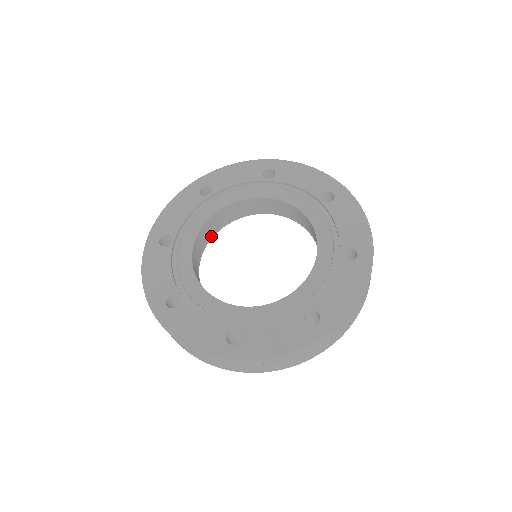
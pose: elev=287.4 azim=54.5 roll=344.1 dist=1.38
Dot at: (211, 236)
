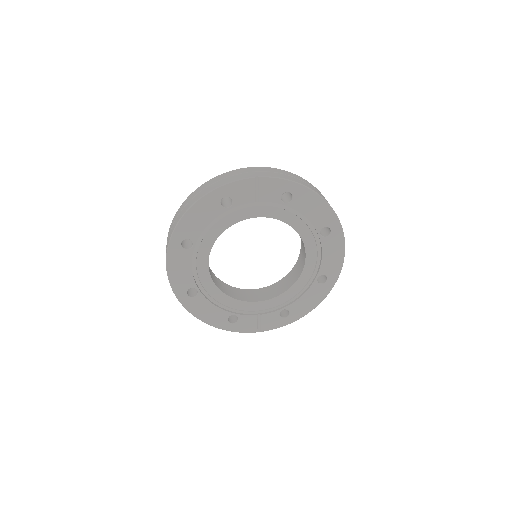
Dot at: occluded
